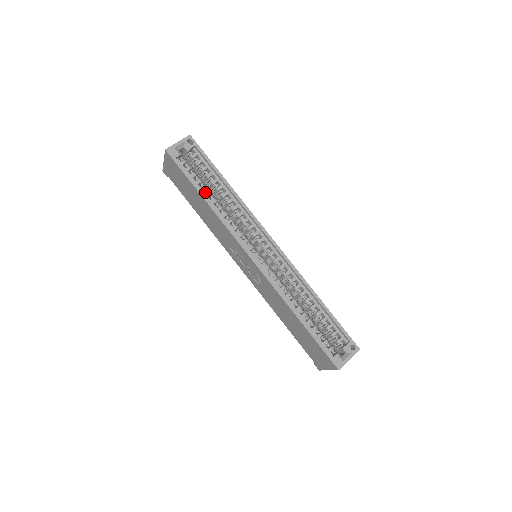
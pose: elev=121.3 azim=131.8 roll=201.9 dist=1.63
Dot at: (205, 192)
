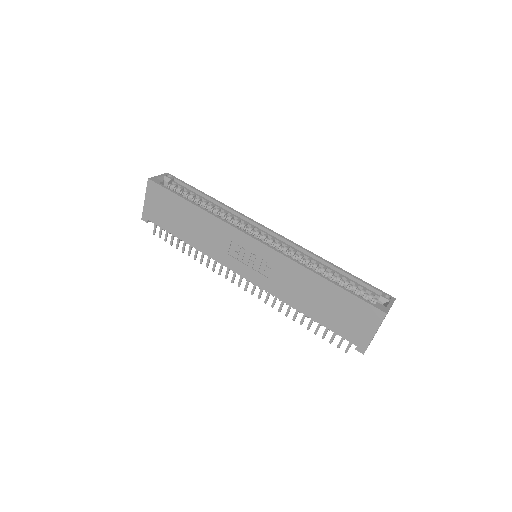
Dot at: occluded
